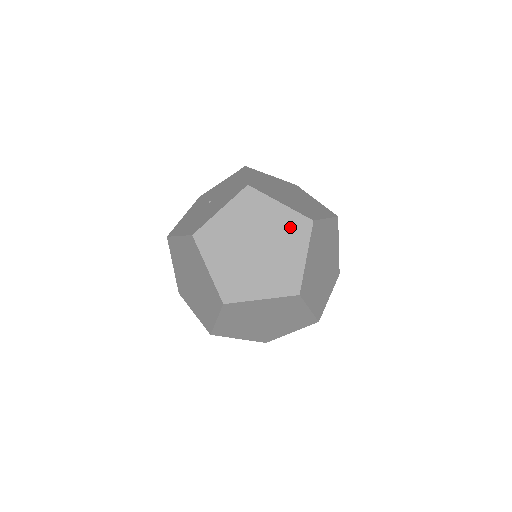
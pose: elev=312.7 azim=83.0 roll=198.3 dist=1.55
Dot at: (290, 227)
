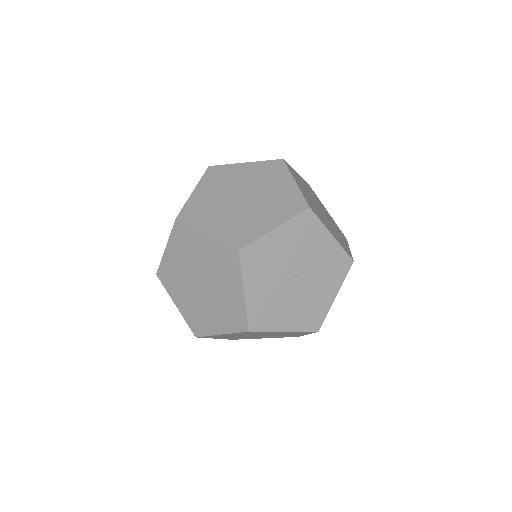
Dot at: occluded
